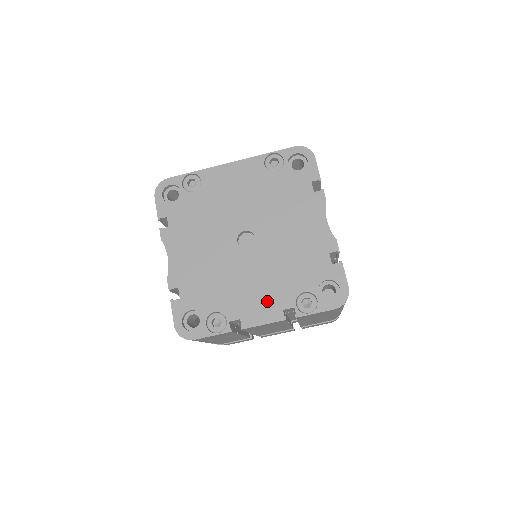
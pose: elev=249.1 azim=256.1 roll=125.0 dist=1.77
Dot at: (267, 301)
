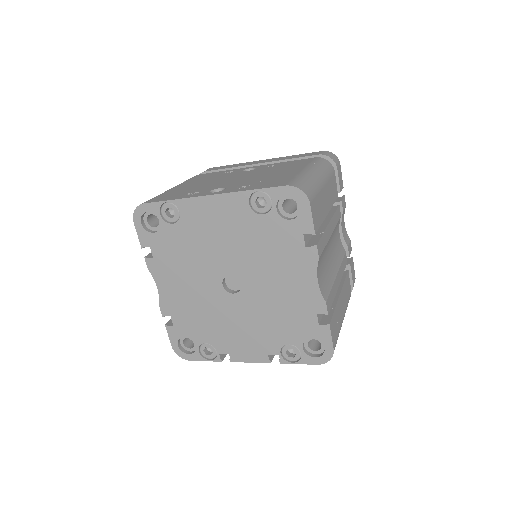
Dot at: (253, 344)
